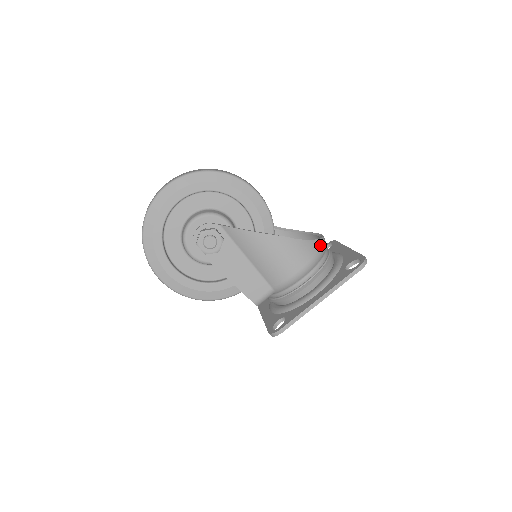
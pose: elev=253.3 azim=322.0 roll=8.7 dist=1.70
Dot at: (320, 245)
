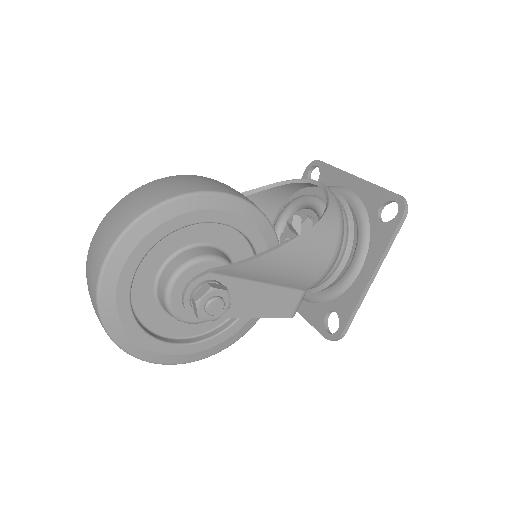
Dot at: (336, 208)
